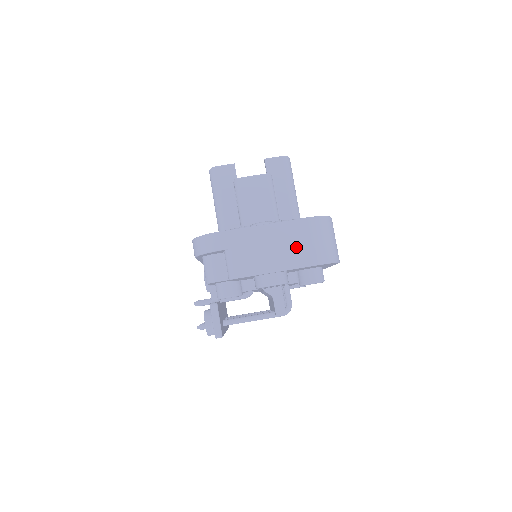
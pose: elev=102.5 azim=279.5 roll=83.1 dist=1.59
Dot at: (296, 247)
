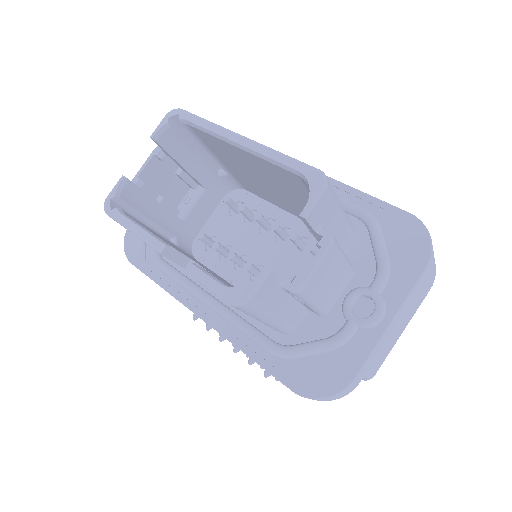
Dot at: (418, 299)
